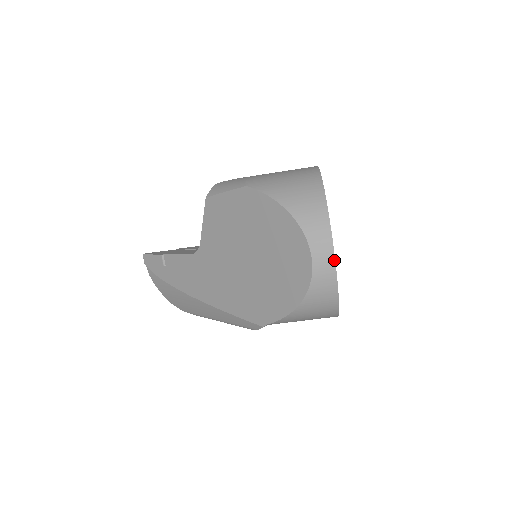
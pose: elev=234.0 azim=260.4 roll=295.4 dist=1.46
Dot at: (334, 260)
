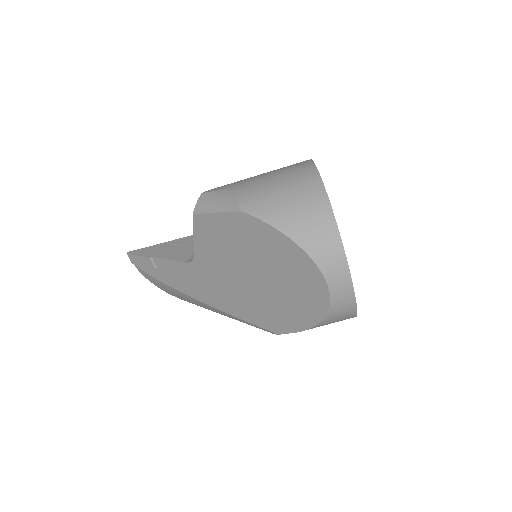
Dot at: (352, 287)
